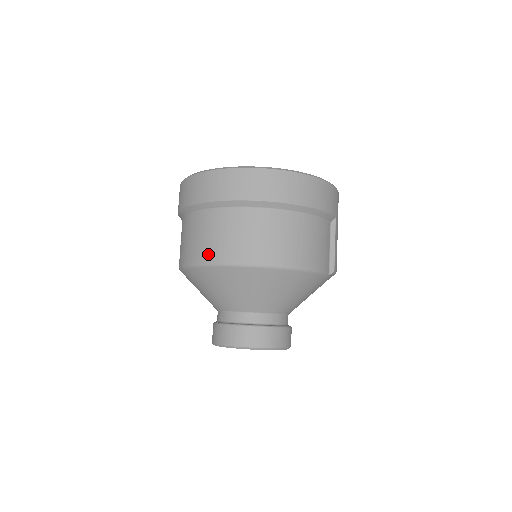
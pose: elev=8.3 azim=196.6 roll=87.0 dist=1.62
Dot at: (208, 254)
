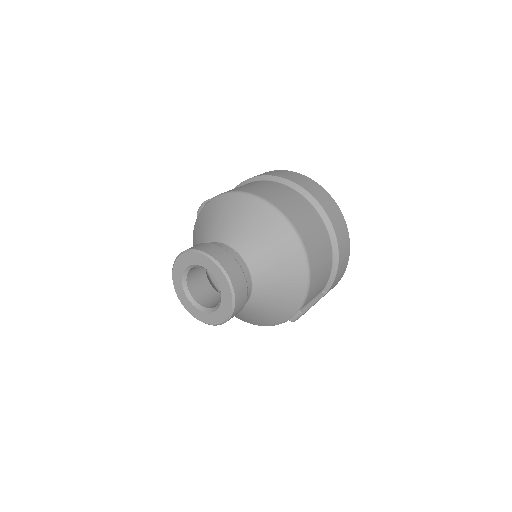
Dot at: (273, 199)
